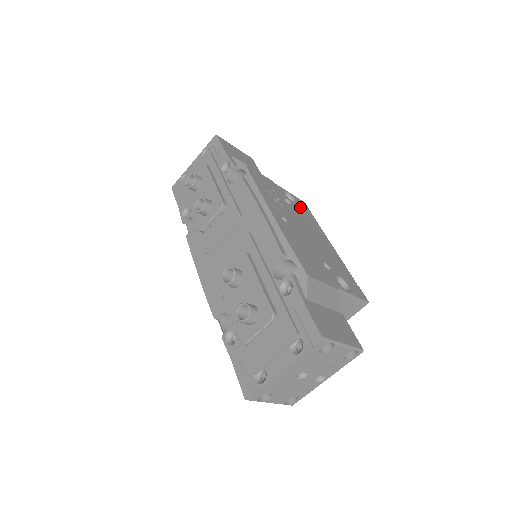
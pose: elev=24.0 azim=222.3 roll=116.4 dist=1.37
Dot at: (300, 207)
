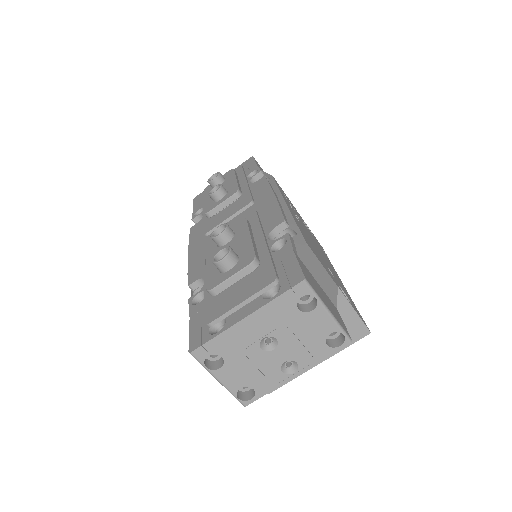
Dot at: occluded
